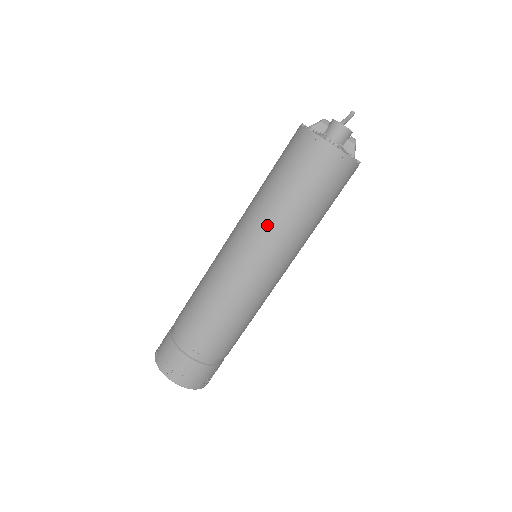
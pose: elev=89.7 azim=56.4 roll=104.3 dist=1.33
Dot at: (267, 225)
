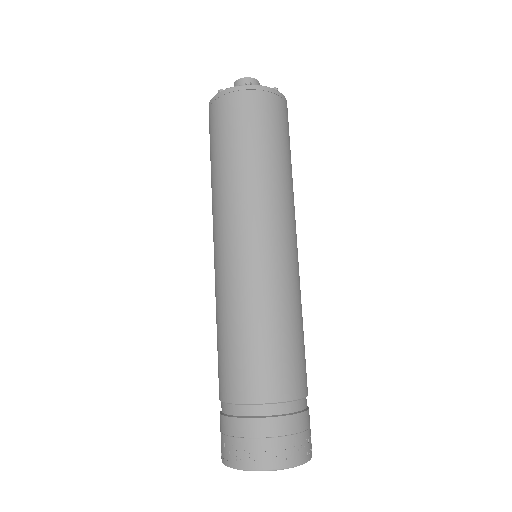
Dot at: (244, 197)
